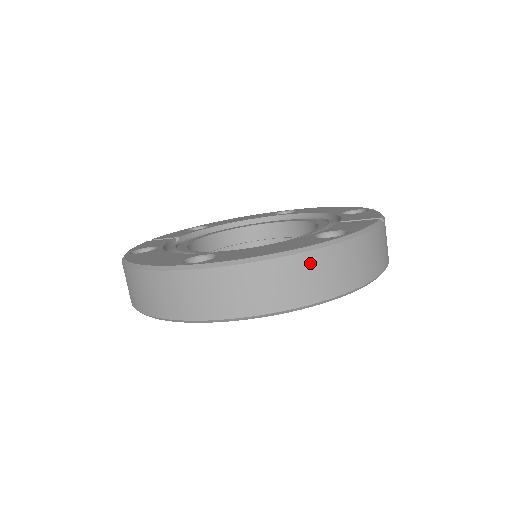
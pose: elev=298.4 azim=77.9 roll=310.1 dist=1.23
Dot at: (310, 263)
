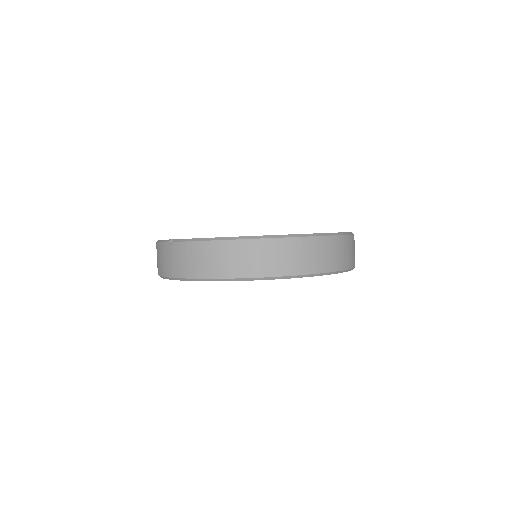
Dot at: occluded
